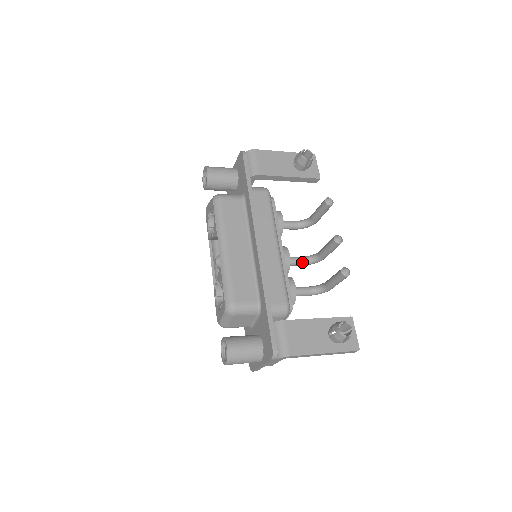
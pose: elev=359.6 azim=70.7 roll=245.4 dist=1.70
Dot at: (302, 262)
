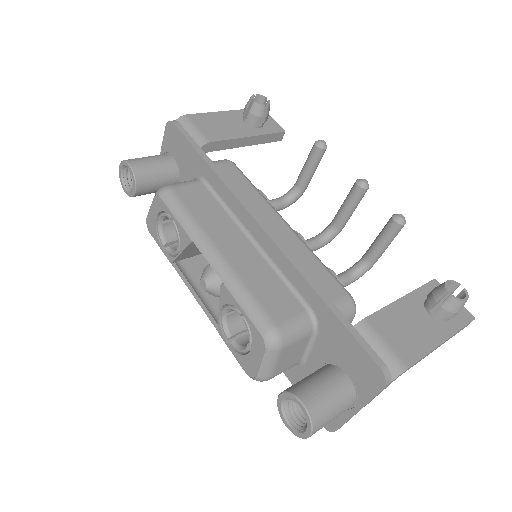
Dot at: (316, 244)
